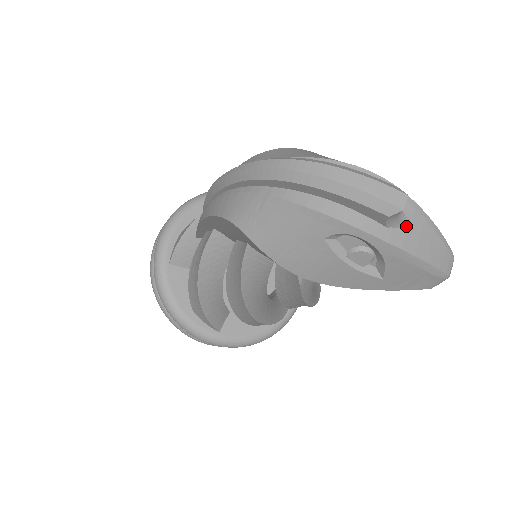
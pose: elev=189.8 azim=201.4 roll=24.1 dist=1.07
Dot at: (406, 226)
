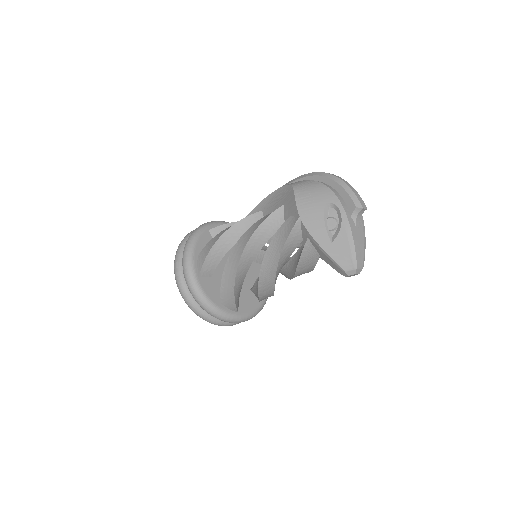
Dot at: (357, 226)
